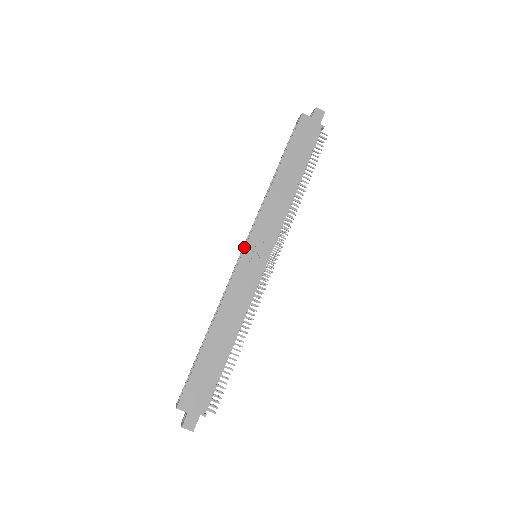
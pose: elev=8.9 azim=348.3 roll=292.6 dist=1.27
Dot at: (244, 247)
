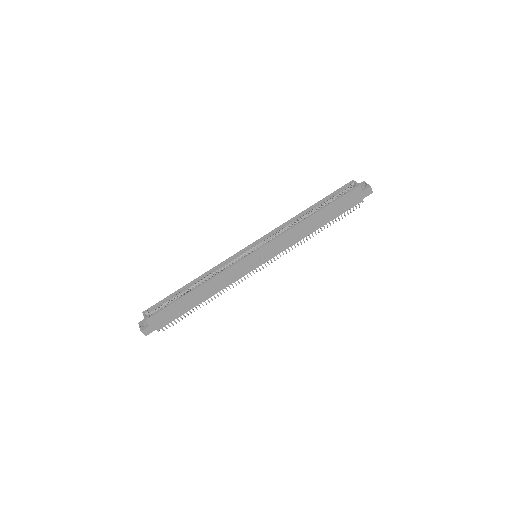
Dot at: (253, 244)
